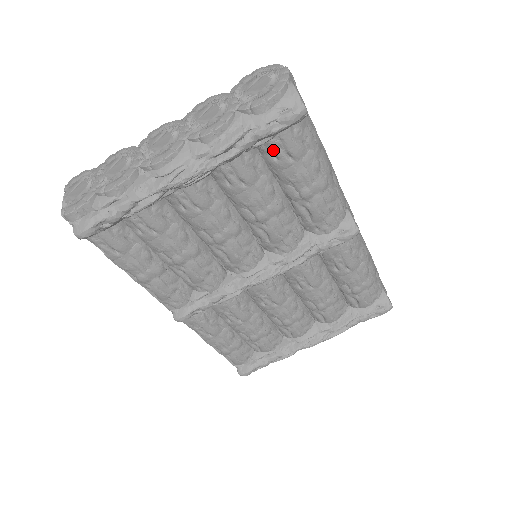
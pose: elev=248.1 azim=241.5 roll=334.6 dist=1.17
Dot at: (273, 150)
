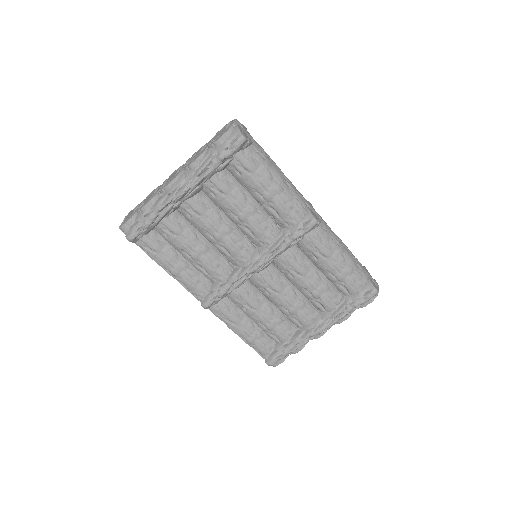
Dot at: (236, 168)
